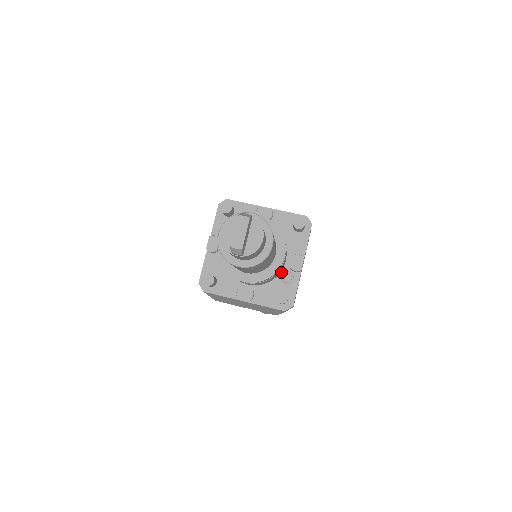
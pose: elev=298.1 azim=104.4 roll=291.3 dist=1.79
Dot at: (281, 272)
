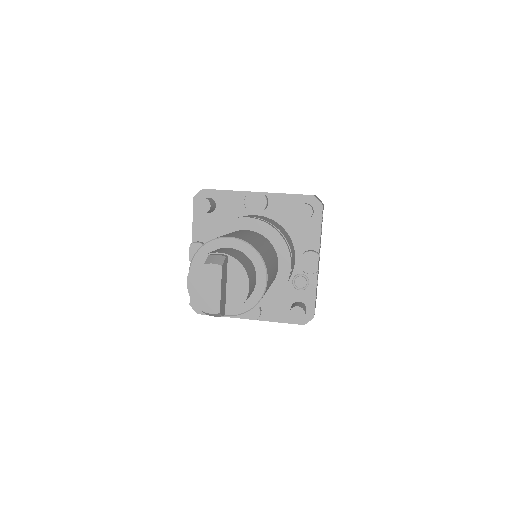
Dot at: (291, 276)
